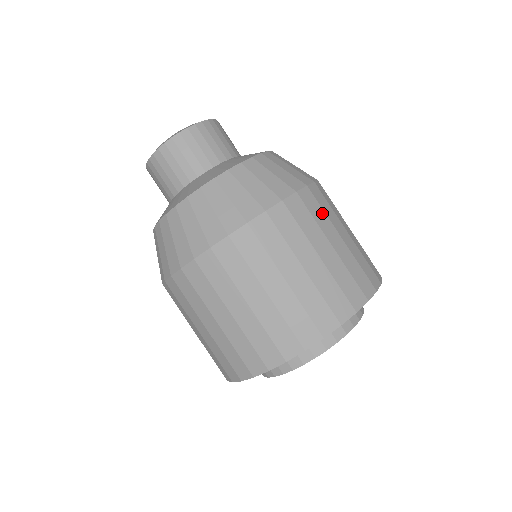
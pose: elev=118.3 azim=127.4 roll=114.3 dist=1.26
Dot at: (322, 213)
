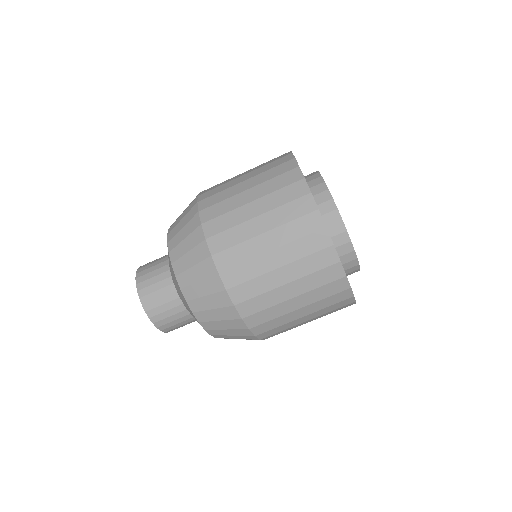
Dot at: occluded
